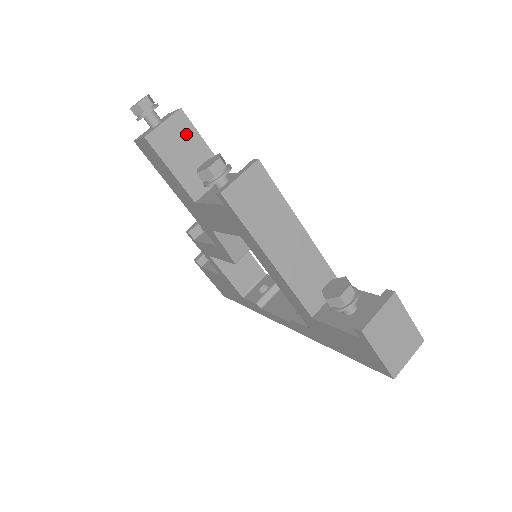
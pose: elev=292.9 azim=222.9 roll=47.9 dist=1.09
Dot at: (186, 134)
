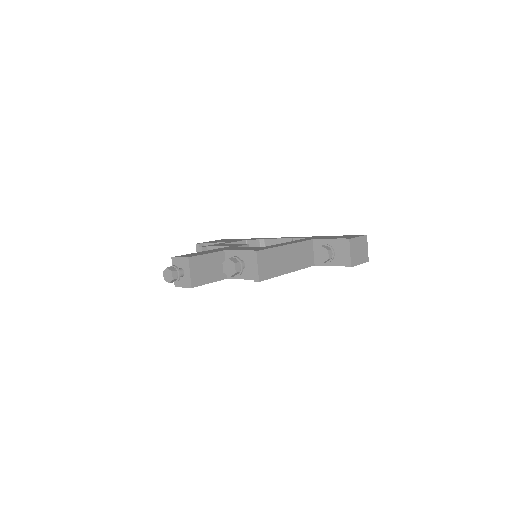
Dot at: (200, 263)
